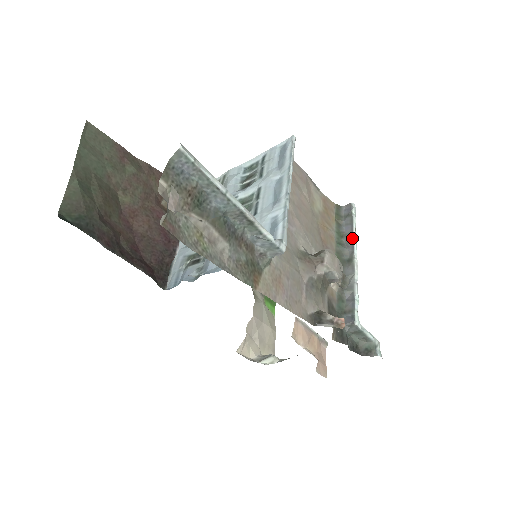
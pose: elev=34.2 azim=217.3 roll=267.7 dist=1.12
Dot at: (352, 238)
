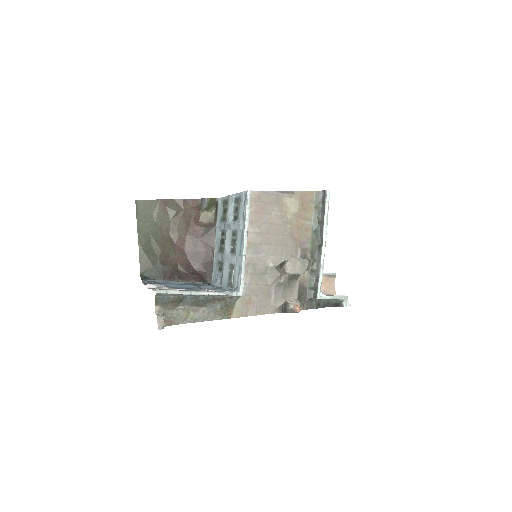
Dot at: (323, 227)
